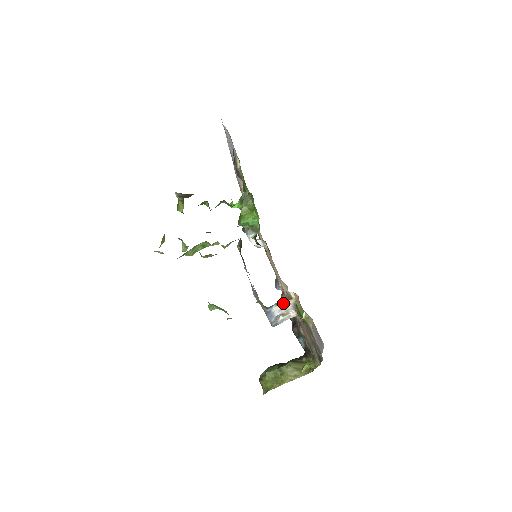
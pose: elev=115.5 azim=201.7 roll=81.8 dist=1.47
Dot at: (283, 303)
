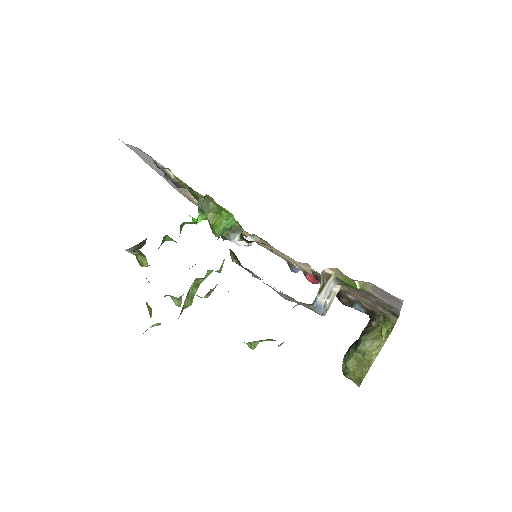
Dot at: (324, 287)
